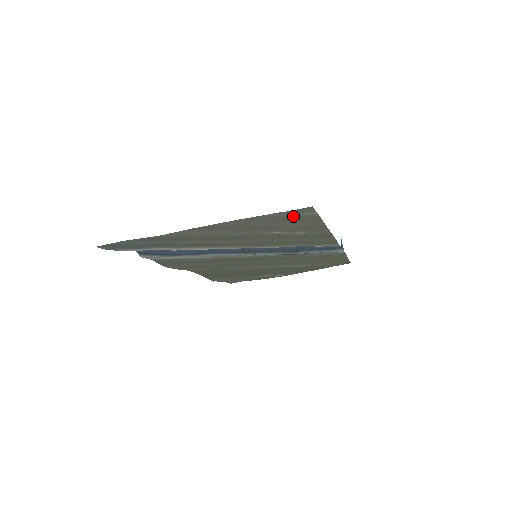
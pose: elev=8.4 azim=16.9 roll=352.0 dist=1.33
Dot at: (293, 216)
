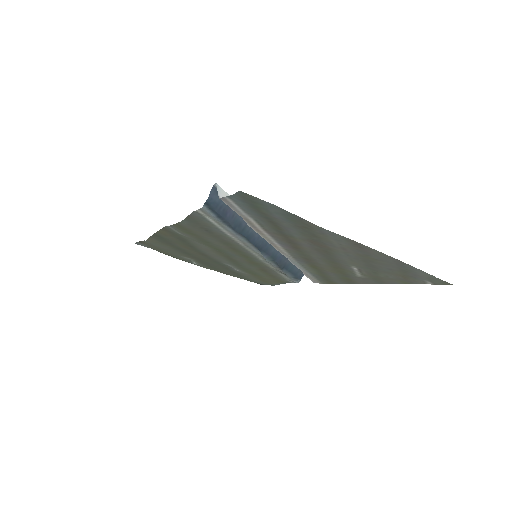
Dot at: (415, 276)
